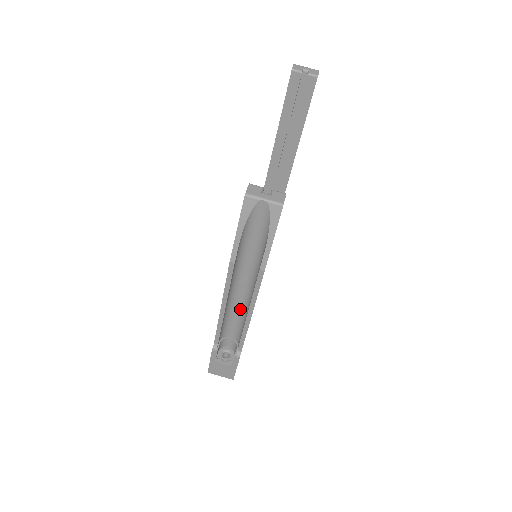
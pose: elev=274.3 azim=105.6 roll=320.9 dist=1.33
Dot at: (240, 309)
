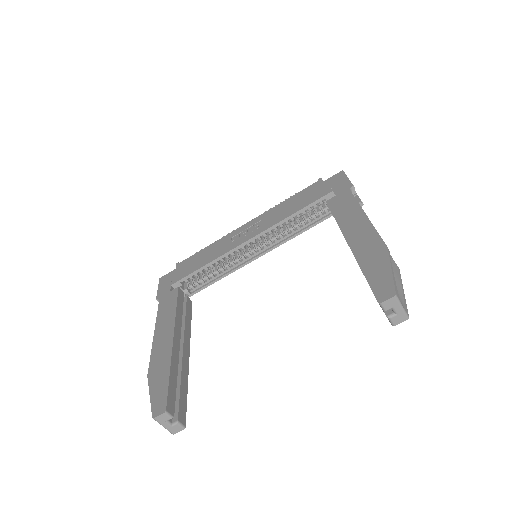
Dot at: occluded
